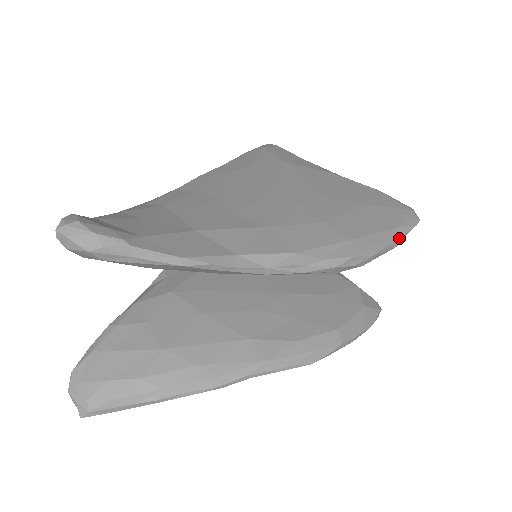
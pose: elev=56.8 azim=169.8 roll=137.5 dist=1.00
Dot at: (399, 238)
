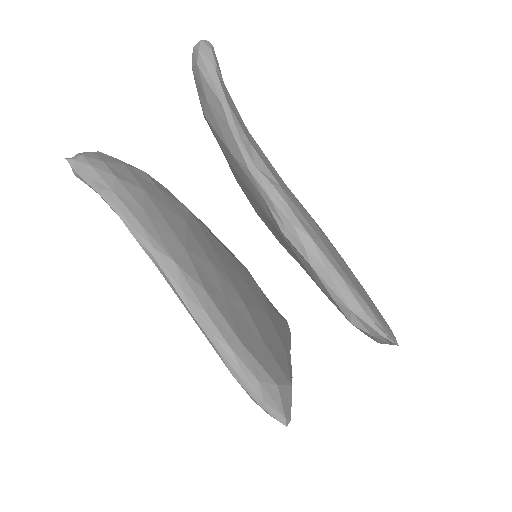
Dot at: (360, 307)
